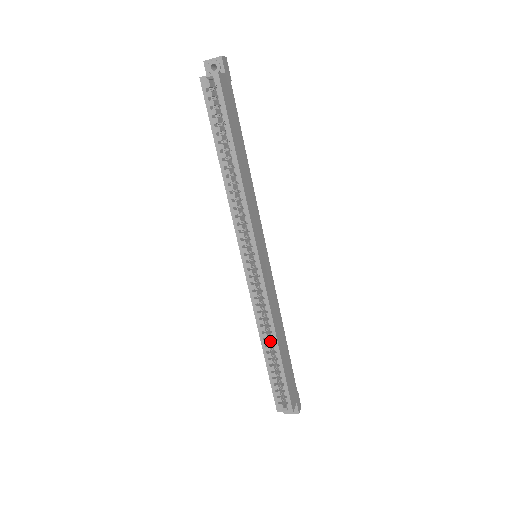
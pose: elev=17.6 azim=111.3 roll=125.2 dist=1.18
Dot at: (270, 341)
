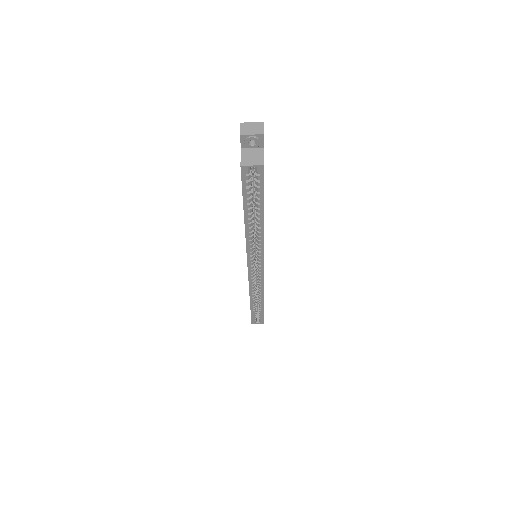
Dot at: (256, 297)
